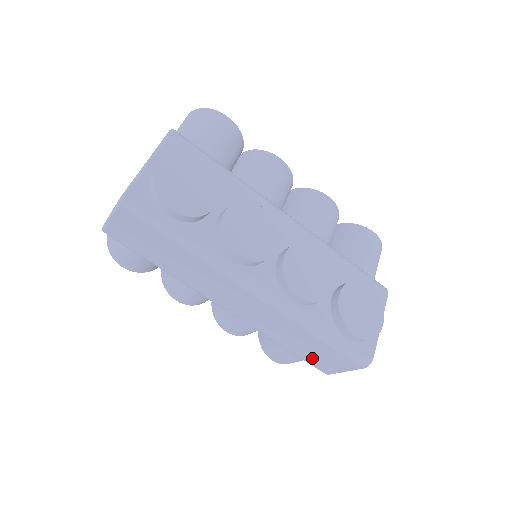
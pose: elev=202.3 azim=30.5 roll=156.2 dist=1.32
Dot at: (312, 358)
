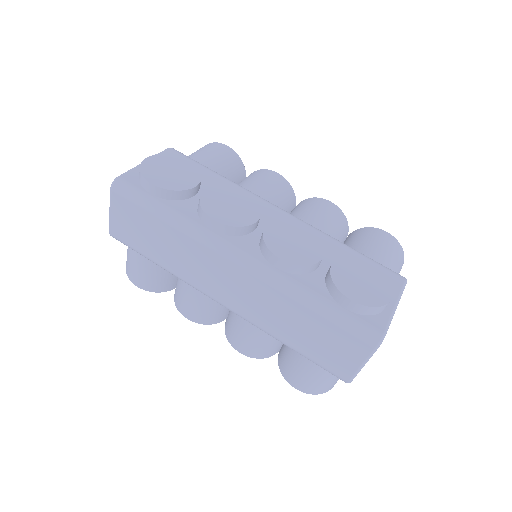
Dot at: (321, 354)
